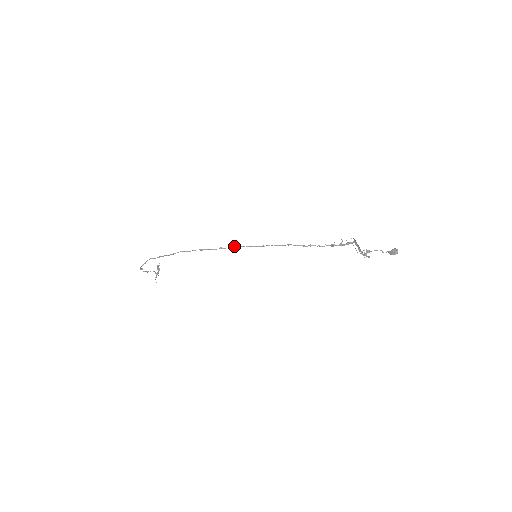
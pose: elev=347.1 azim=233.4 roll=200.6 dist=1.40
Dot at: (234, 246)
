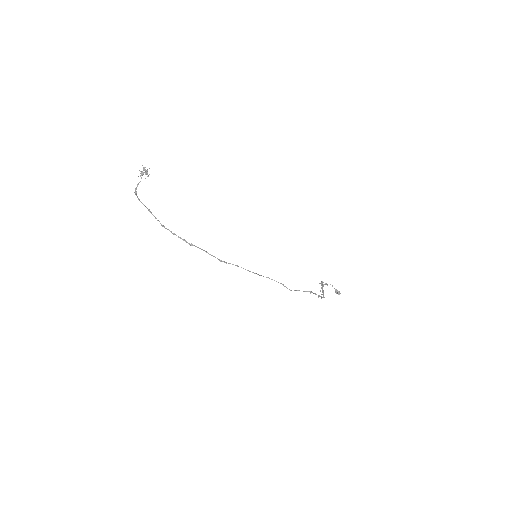
Dot at: occluded
